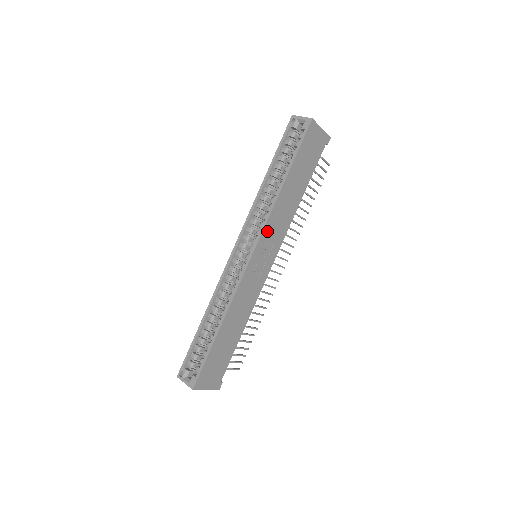
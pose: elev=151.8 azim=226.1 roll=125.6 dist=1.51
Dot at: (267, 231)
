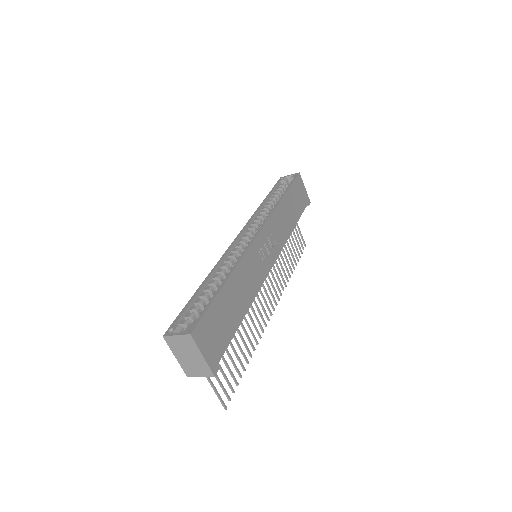
Dot at: (271, 224)
